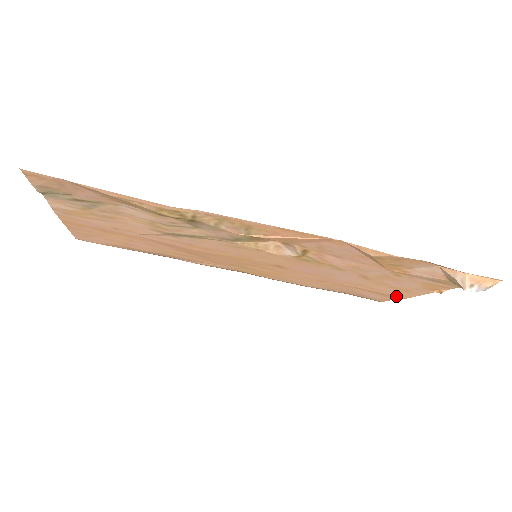
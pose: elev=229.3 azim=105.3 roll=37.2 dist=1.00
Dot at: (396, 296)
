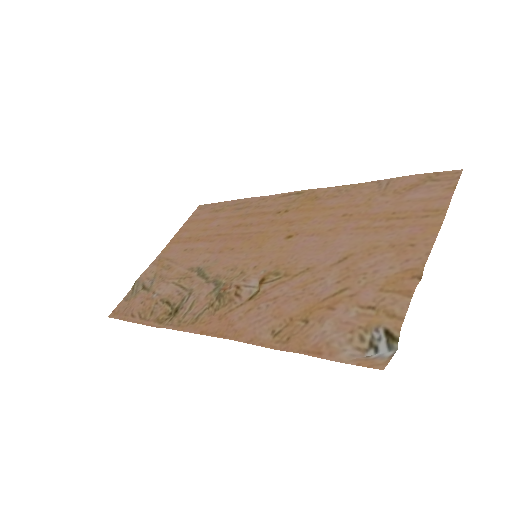
Dot at: (430, 218)
